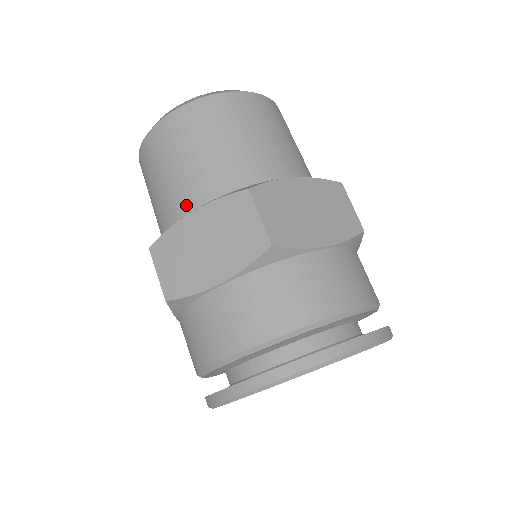
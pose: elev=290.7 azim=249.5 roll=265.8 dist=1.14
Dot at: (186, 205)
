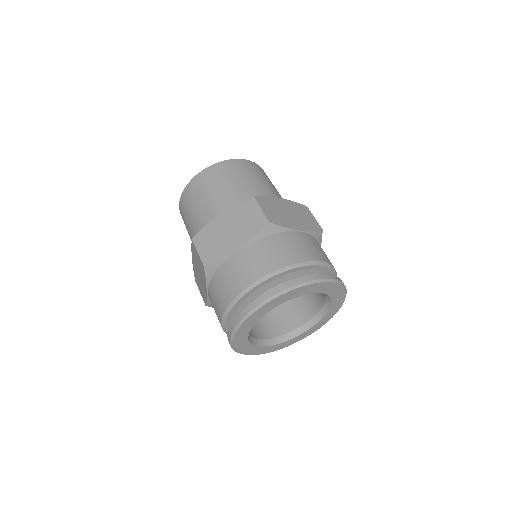
Dot at: (215, 215)
